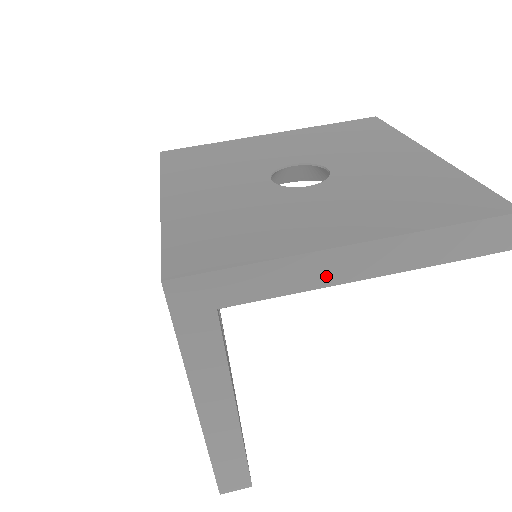
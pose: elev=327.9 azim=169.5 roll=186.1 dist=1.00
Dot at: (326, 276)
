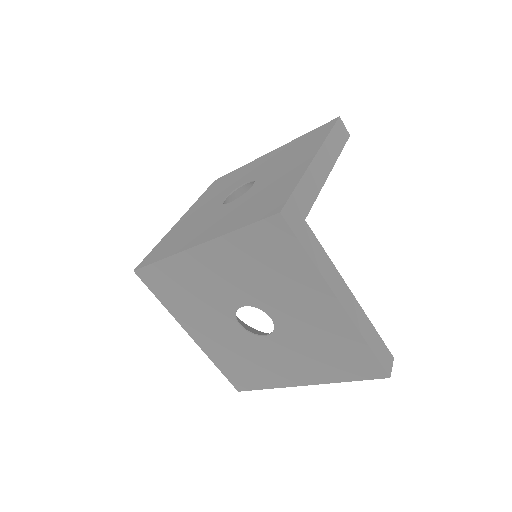
Dot at: (320, 178)
